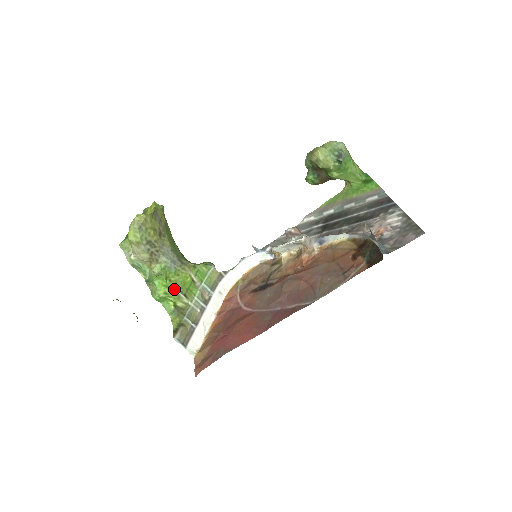
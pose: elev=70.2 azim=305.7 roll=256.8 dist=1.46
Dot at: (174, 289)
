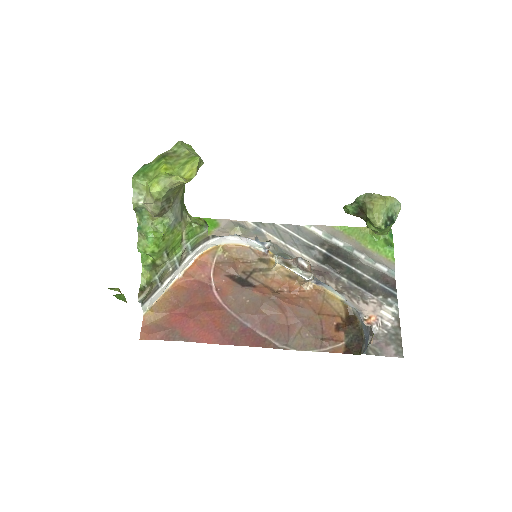
Dot at: (162, 249)
